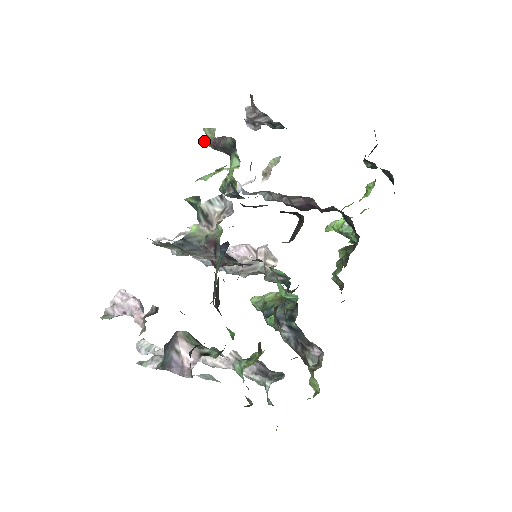
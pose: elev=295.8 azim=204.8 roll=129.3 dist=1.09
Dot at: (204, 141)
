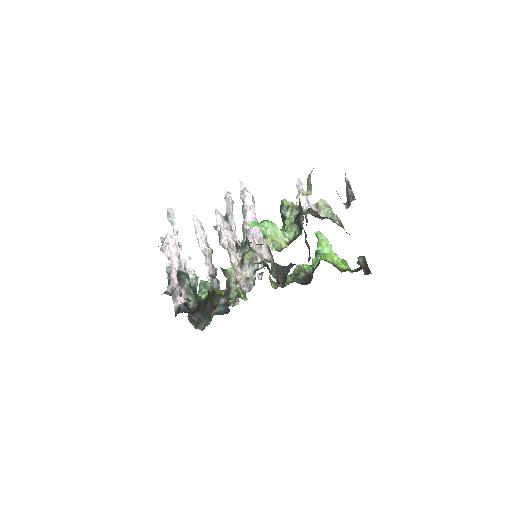
Dot at: (299, 191)
